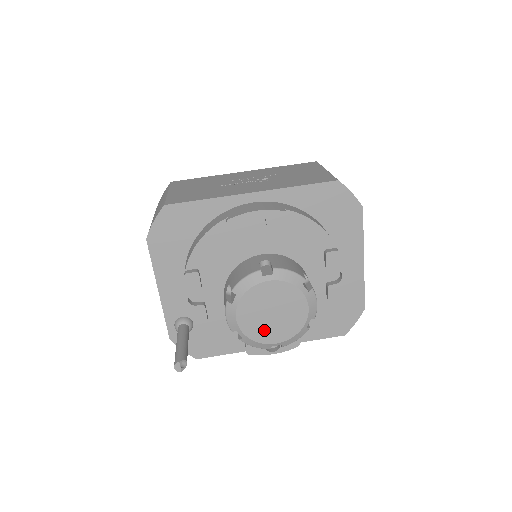
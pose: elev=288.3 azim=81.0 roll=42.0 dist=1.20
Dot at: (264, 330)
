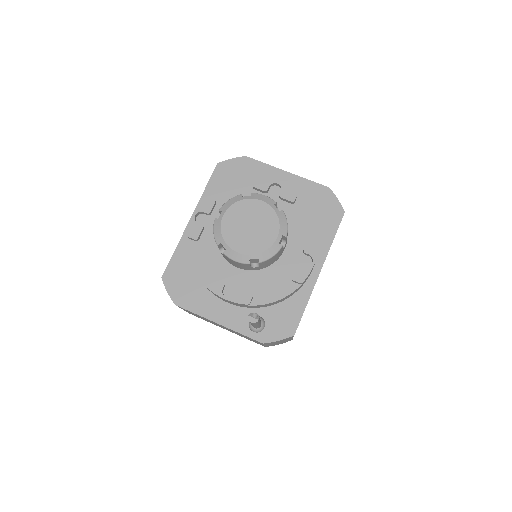
Dot at: (260, 239)
